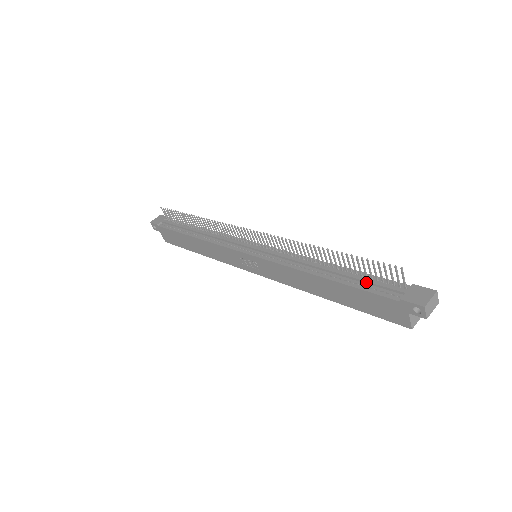
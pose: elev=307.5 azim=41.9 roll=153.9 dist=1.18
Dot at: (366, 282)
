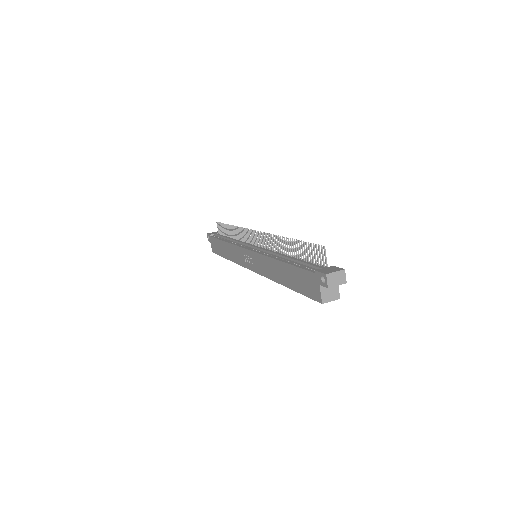
Dot at: (304, 263)
